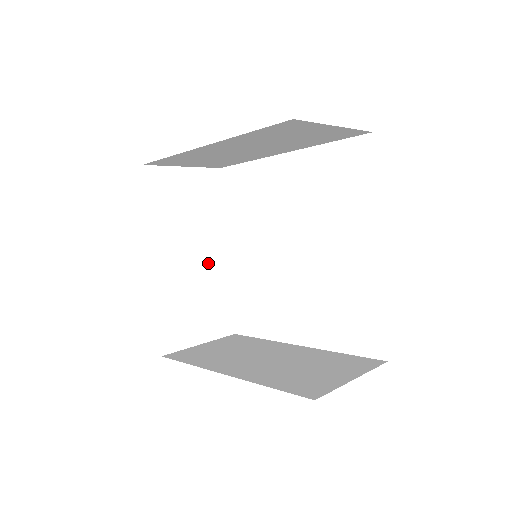
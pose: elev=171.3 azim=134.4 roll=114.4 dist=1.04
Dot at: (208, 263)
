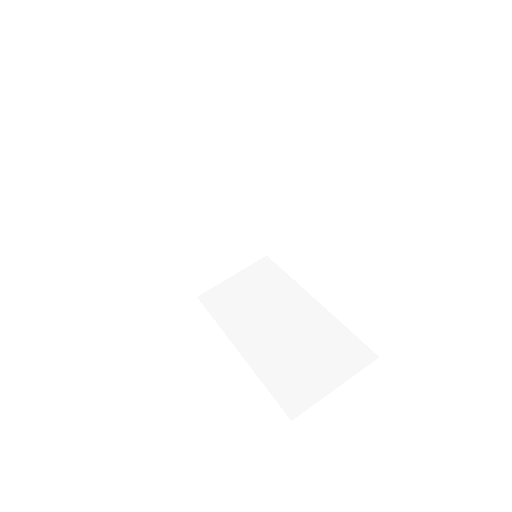
Dot at: (228, 210)
